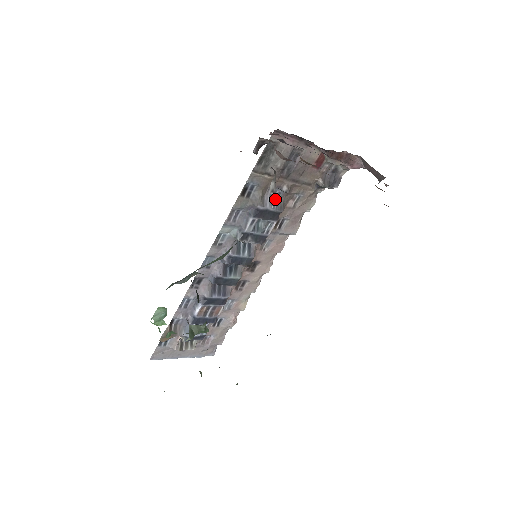
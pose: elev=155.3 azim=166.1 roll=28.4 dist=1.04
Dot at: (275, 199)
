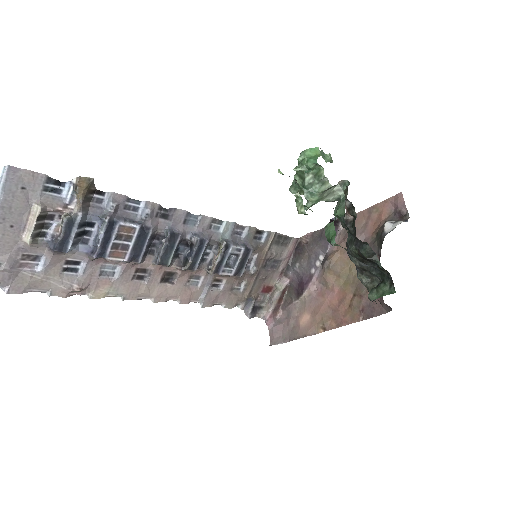
Dot at: (405, 221)
